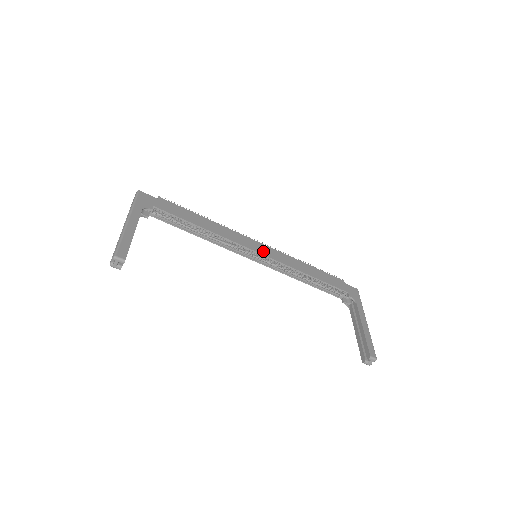
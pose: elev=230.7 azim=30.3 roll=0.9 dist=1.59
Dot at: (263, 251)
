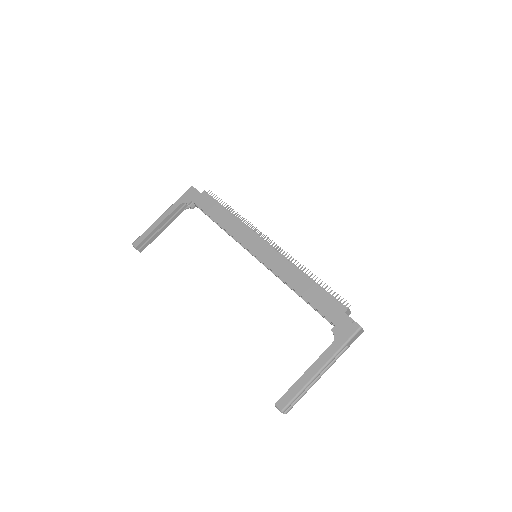
Dot at: (260, 253)
